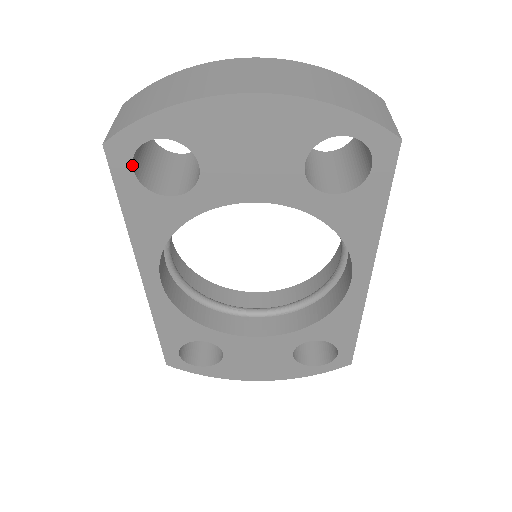
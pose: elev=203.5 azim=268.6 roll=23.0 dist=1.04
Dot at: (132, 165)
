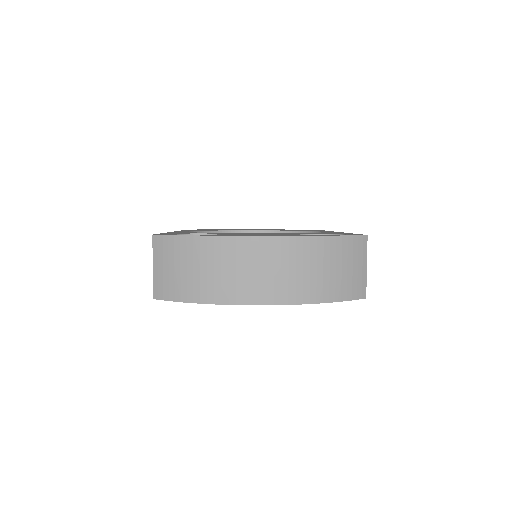
Dot at: occluded
